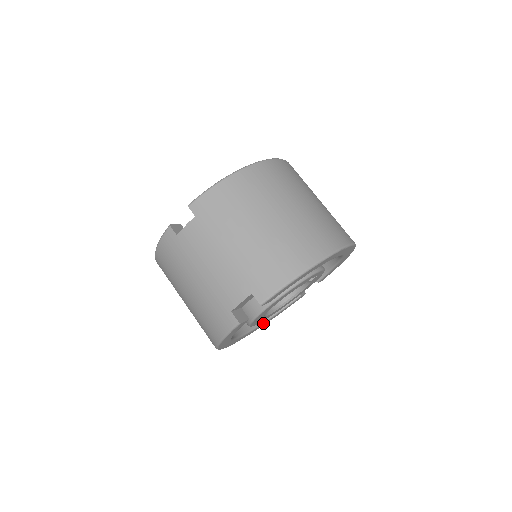
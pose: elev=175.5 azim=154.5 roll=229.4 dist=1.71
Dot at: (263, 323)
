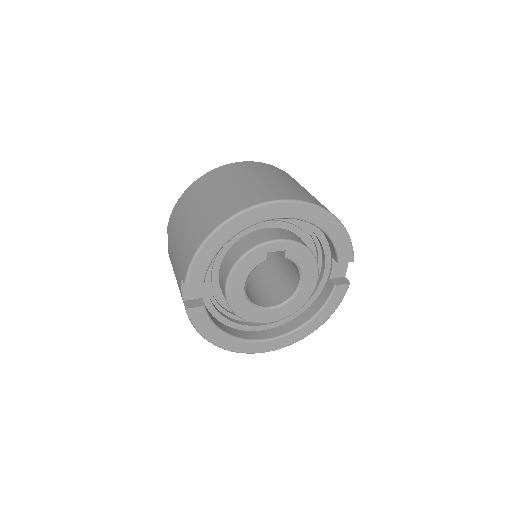
Dot at: (304, 325)
